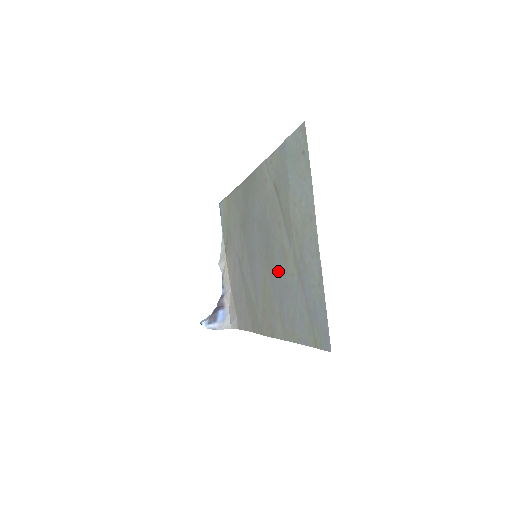
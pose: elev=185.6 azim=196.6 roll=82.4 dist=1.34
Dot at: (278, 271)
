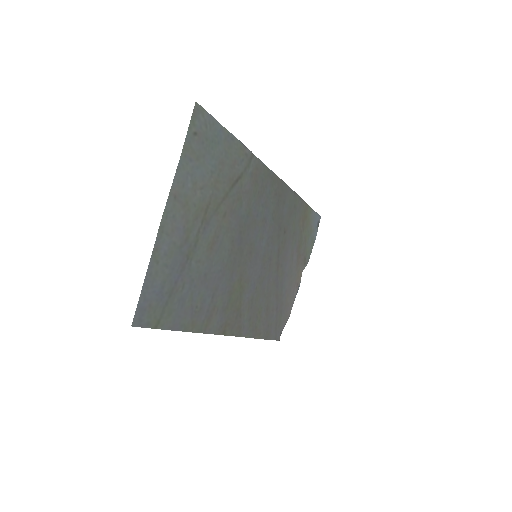
Dot at: (221, 263)
